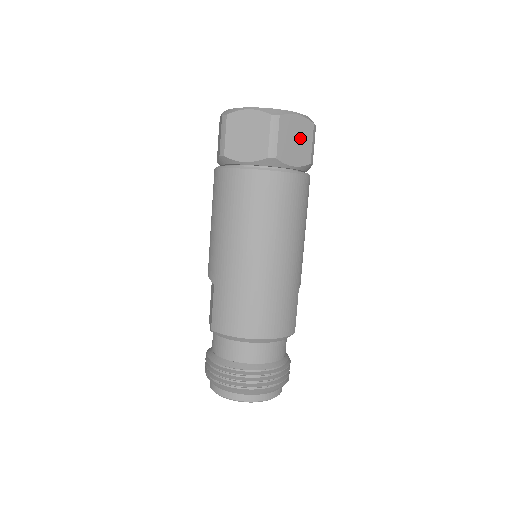
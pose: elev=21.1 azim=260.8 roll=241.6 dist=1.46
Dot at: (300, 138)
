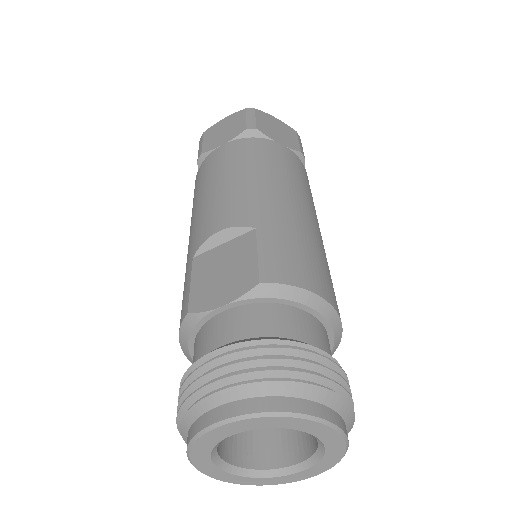
Dot at: occluded
